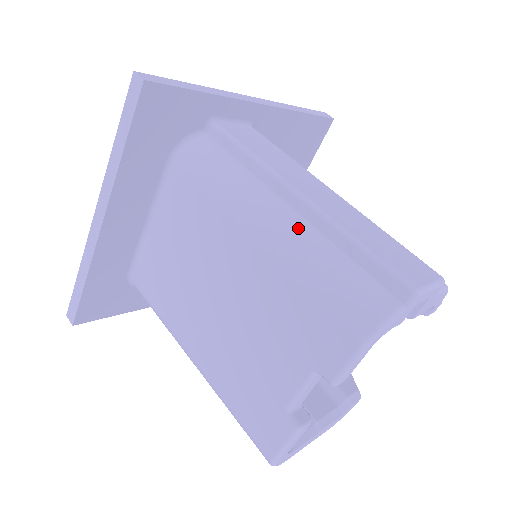
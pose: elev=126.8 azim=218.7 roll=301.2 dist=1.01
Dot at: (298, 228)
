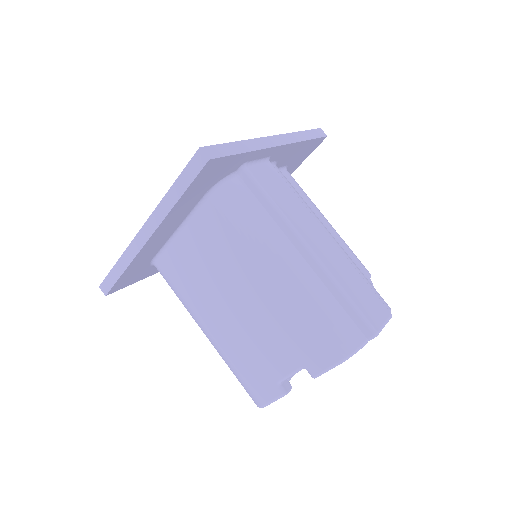
Dot at: (306, 276)
